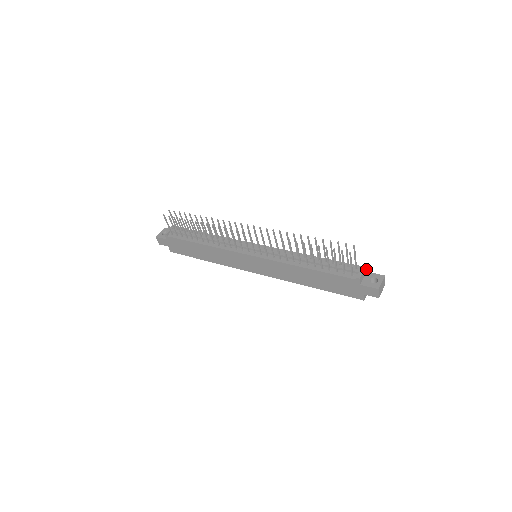
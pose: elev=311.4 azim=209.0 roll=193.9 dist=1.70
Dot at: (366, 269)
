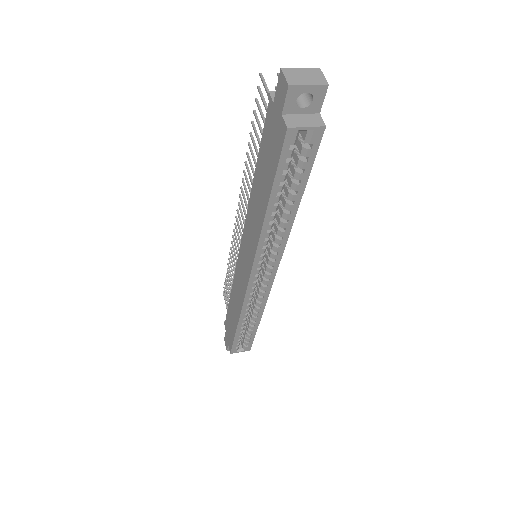
Dot at: occluded
